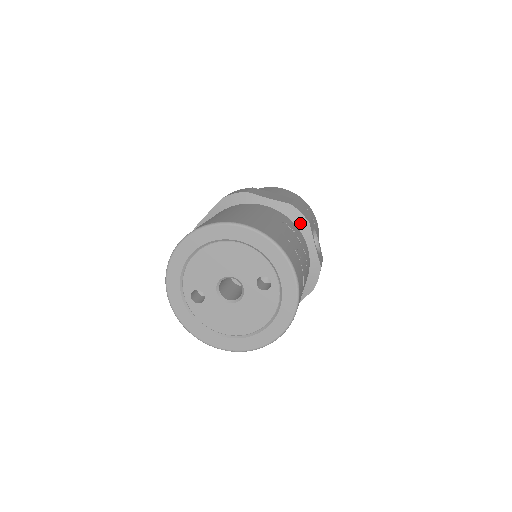
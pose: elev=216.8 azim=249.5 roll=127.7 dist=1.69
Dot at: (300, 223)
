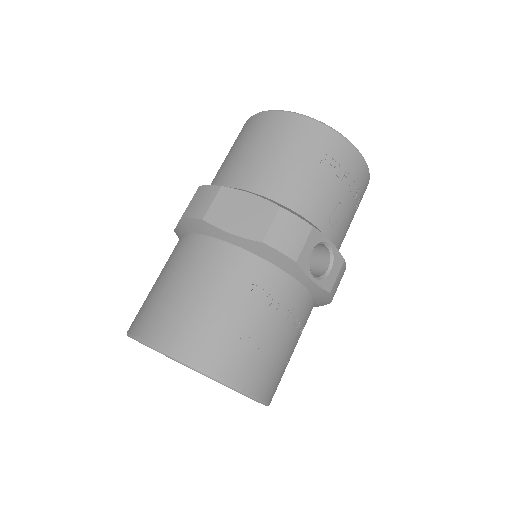
Dot at: (282, 263)
